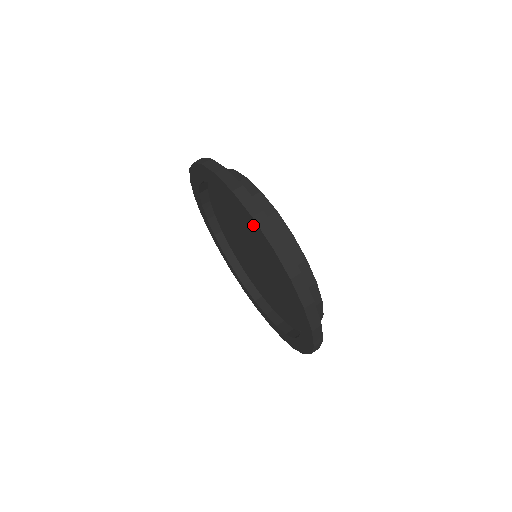
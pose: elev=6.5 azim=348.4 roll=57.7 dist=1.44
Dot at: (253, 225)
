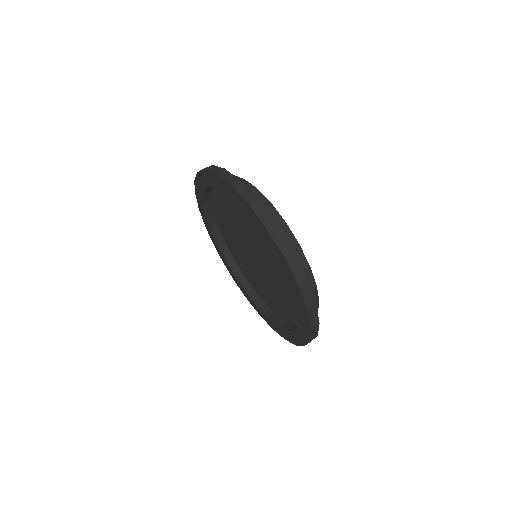
Dot at: (220, 184)
